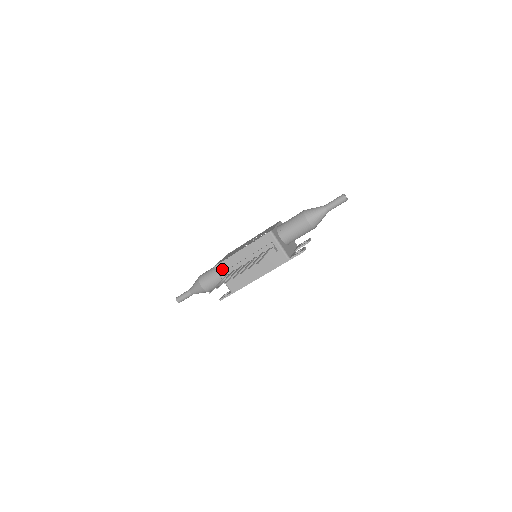
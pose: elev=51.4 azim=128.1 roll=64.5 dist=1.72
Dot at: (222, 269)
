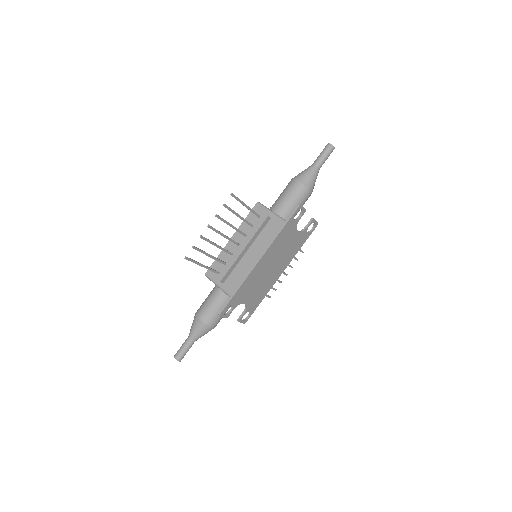
Dot at: occluded
